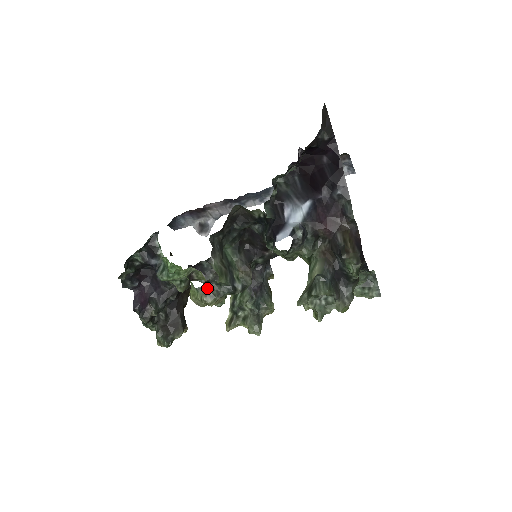
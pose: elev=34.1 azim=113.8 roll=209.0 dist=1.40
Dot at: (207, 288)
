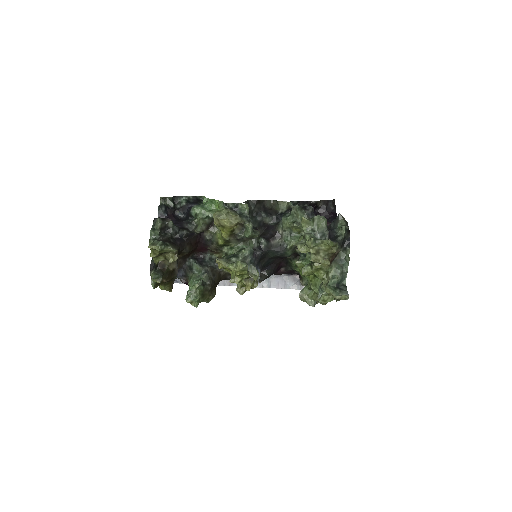
Dot at: (233, 209)
